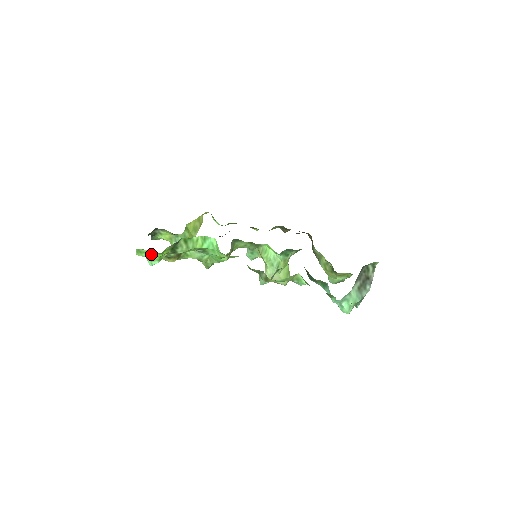
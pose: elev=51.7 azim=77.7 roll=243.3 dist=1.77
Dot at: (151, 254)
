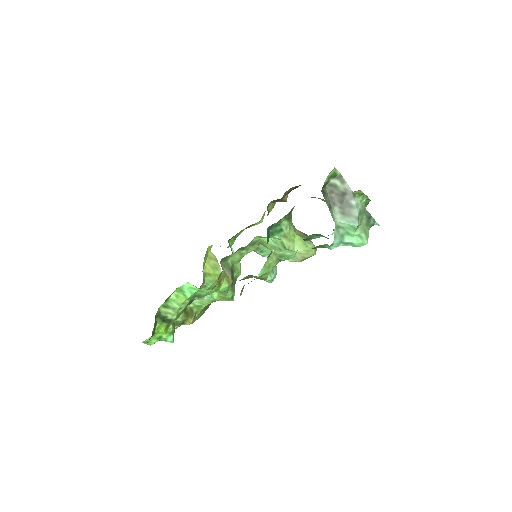
Dot at: (157, 337)
